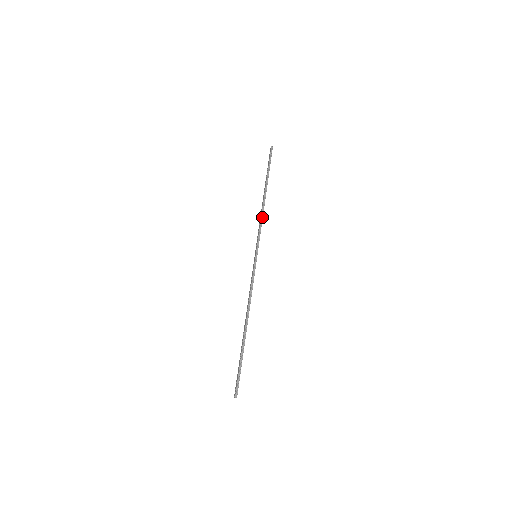
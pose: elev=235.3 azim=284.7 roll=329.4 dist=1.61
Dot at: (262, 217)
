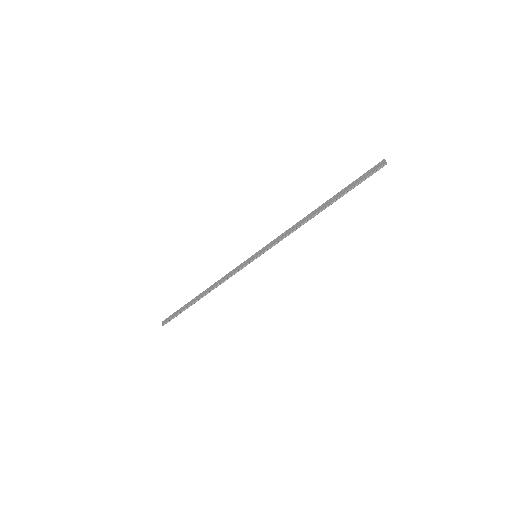
Dot at: occluded
